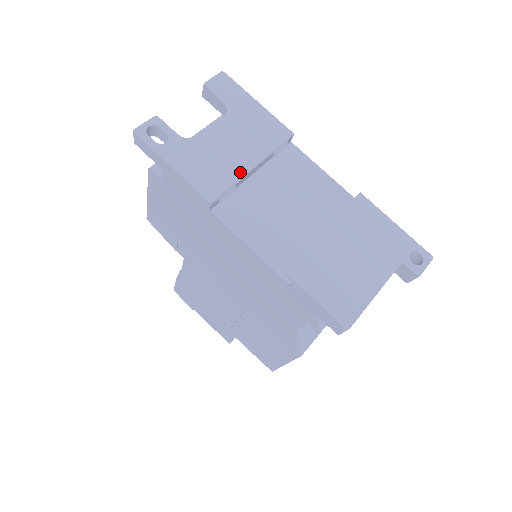
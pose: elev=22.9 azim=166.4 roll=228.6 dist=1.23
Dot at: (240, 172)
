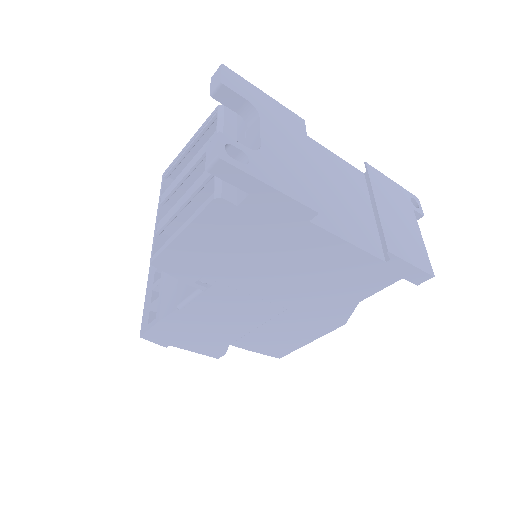
Dot at: (309, 172)
